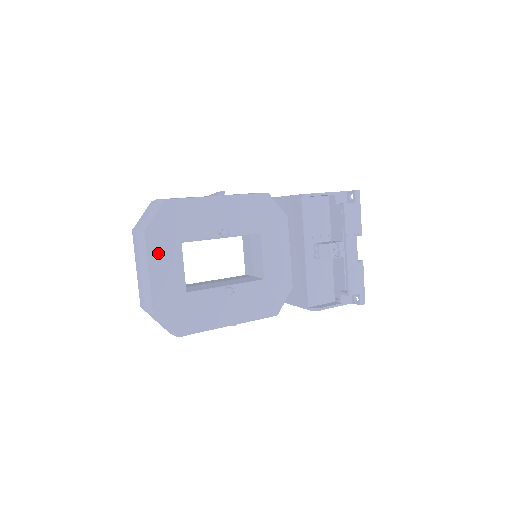
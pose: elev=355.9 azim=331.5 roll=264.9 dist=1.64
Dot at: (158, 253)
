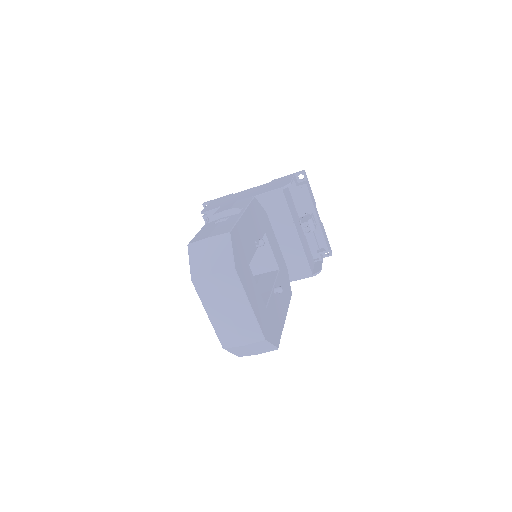
Dot at: (246, 284)
